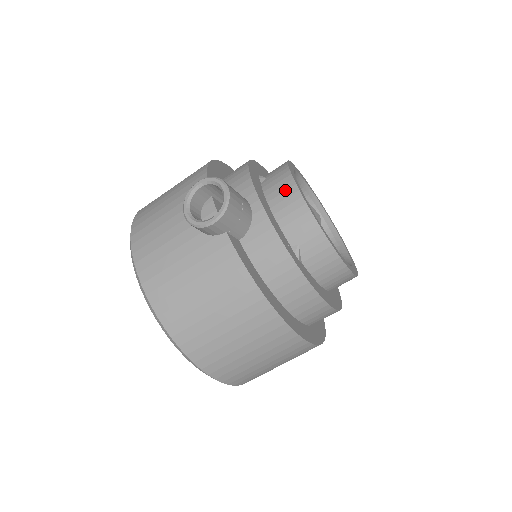
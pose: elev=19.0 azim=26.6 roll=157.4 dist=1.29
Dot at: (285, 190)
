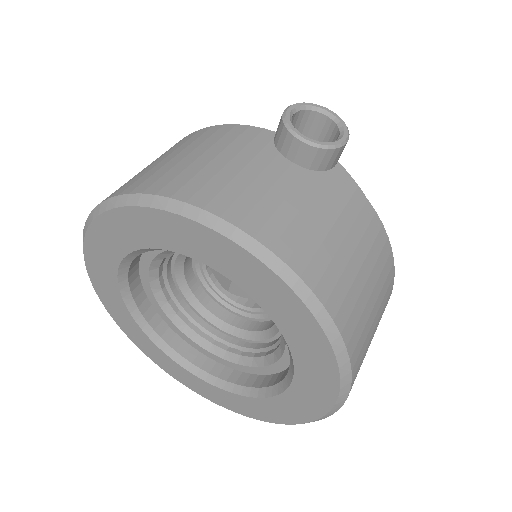
Dot at: occluded
